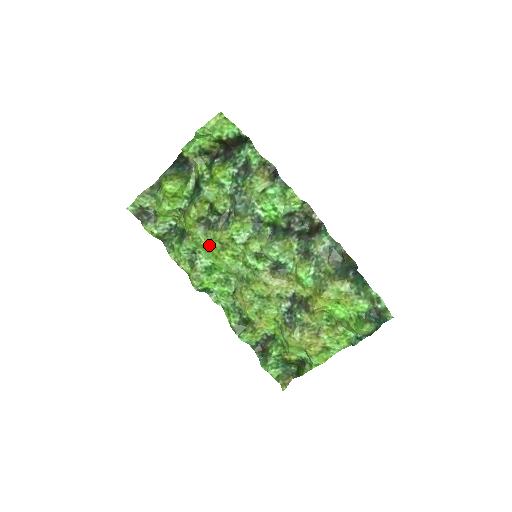
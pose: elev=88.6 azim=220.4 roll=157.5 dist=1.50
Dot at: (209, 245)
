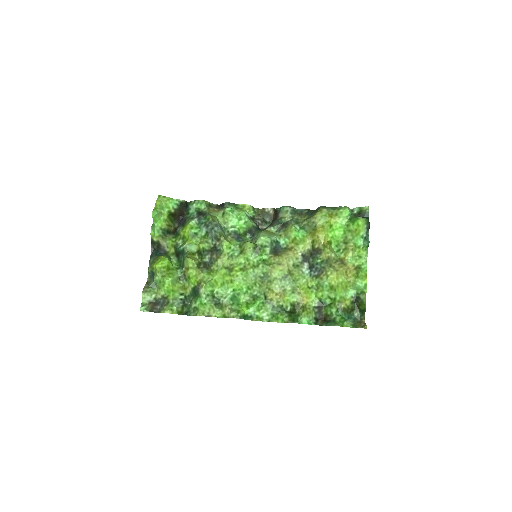
Dot at: (219, 276)
